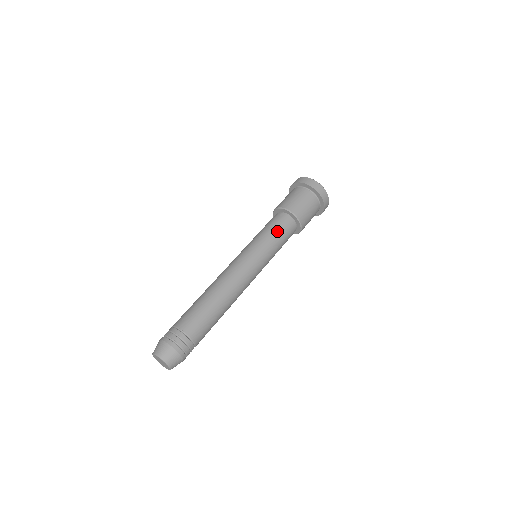
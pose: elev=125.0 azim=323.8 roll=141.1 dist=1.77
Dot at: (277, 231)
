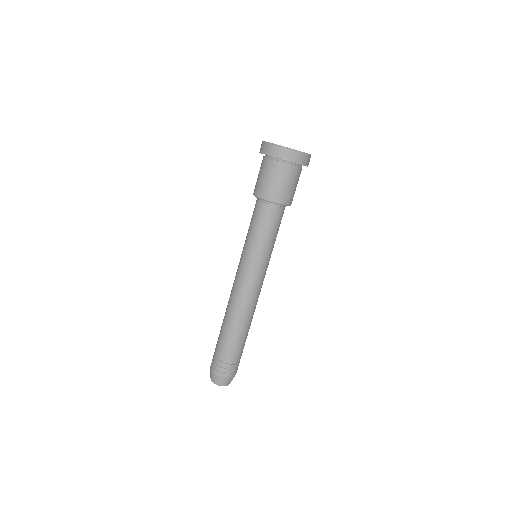
Dot at: (257, 227)
